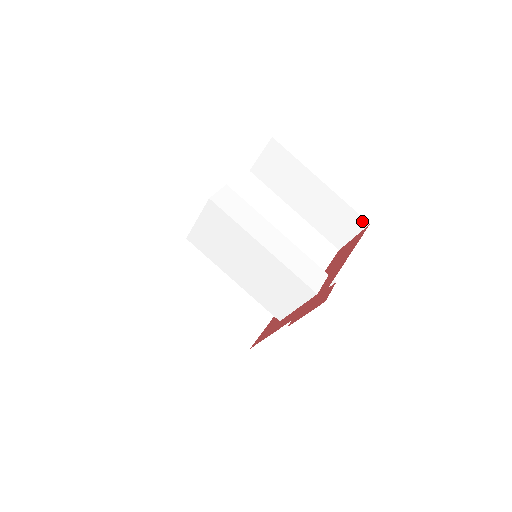
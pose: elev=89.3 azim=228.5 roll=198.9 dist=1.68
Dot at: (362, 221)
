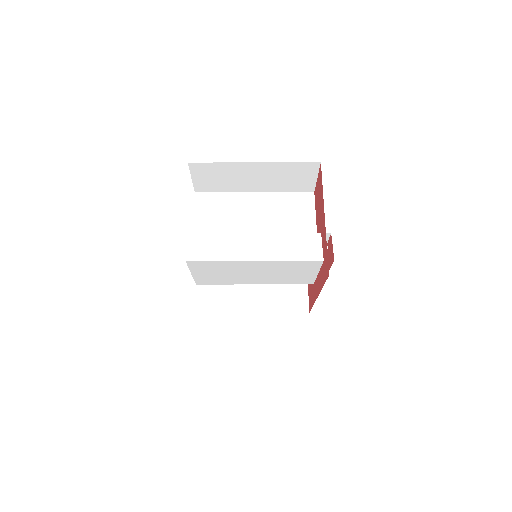
Dot at: (313, 165)
